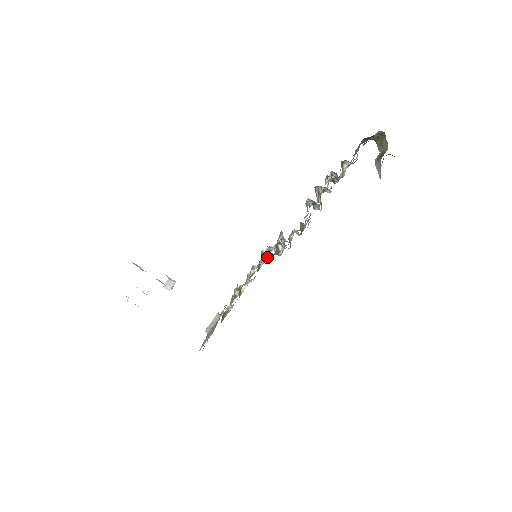
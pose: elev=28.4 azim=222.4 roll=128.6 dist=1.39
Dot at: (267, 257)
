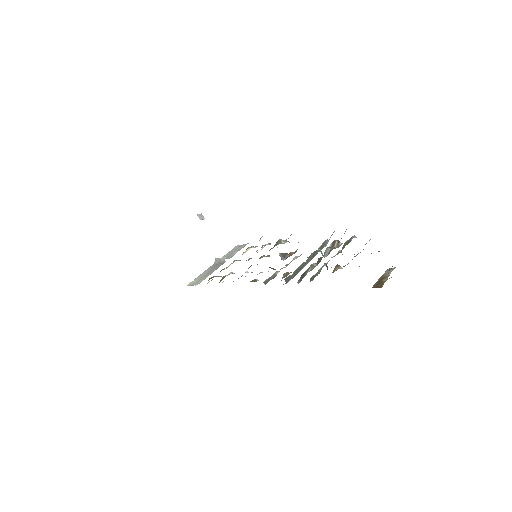
Dot at: occluded
